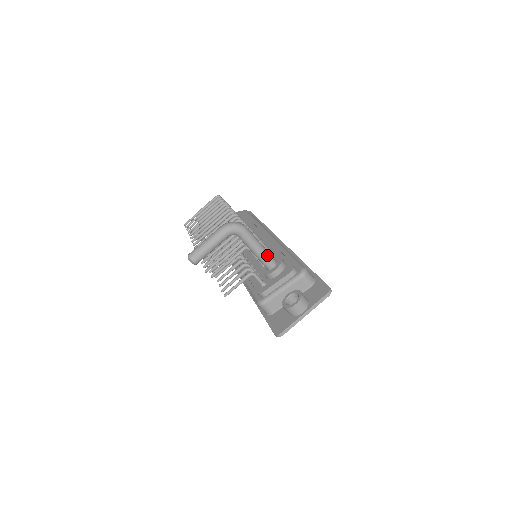
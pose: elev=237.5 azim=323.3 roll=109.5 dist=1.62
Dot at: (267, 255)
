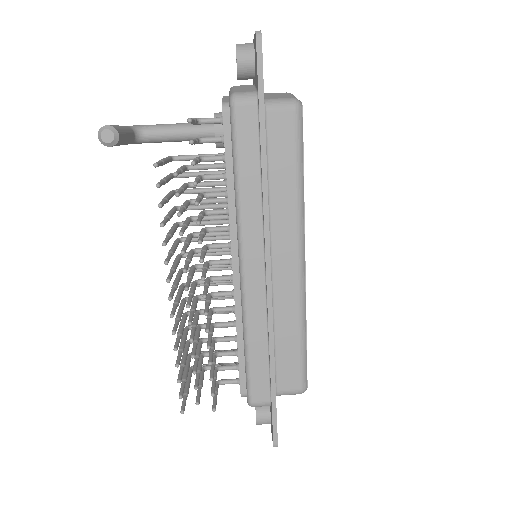
Dot at: occluded
